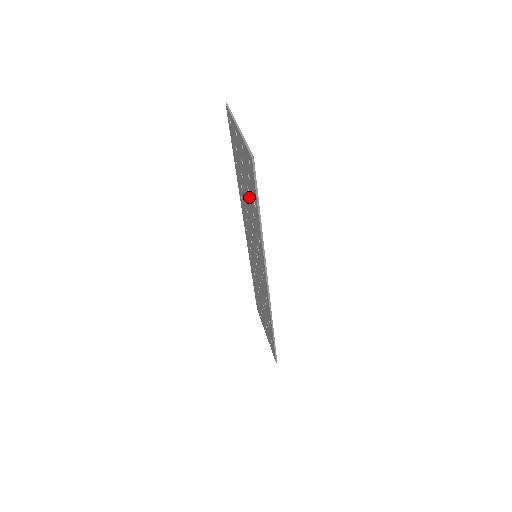
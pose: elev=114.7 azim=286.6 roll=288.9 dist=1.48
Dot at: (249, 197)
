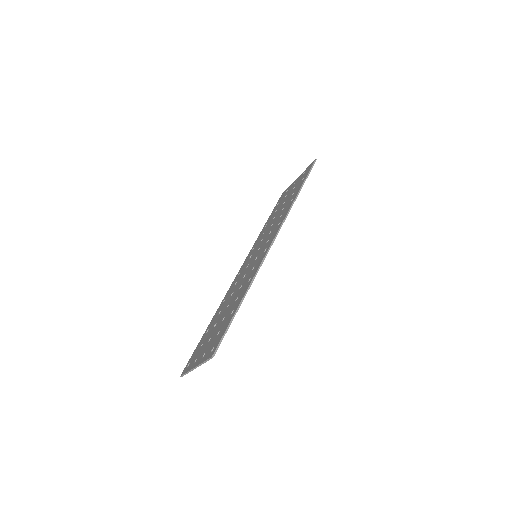
Dot at: (218, 320)
